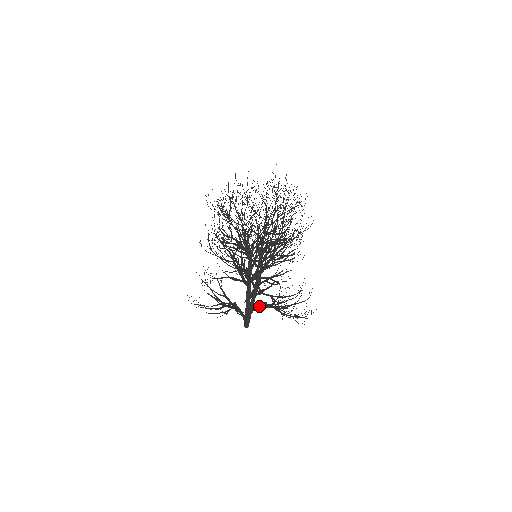
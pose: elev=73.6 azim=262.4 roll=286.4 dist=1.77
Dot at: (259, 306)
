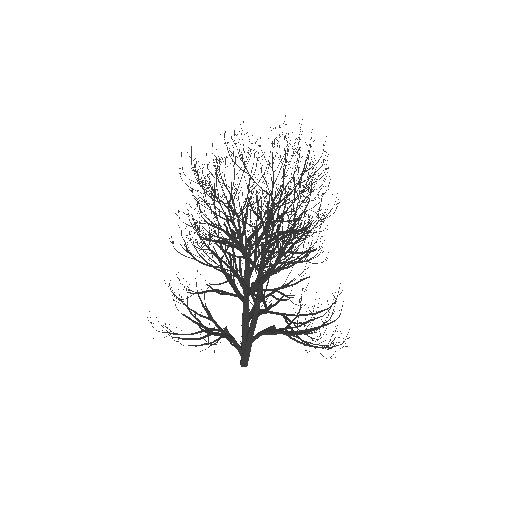
Dot at: (263, 332)
